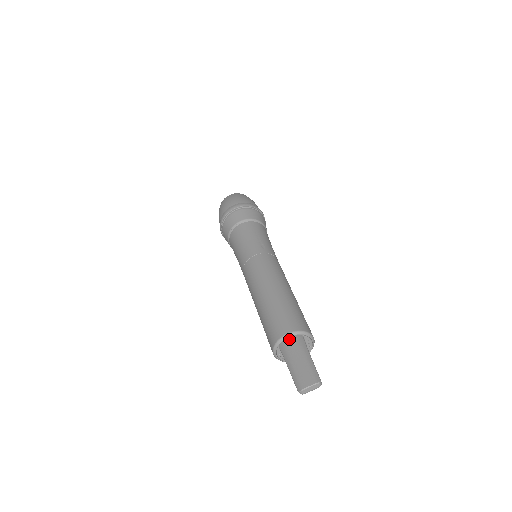
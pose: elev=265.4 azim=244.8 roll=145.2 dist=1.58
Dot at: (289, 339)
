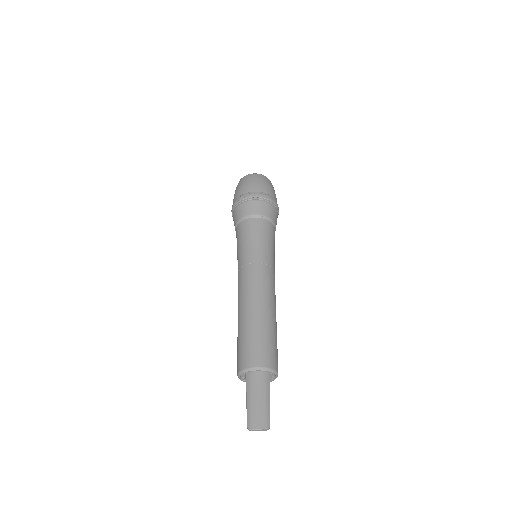
Dot at: (257, 372)
